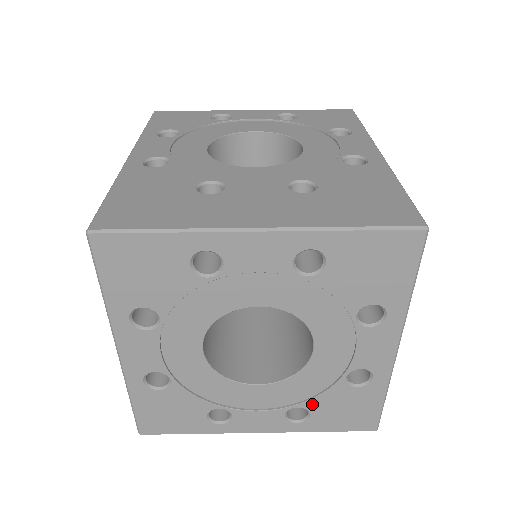
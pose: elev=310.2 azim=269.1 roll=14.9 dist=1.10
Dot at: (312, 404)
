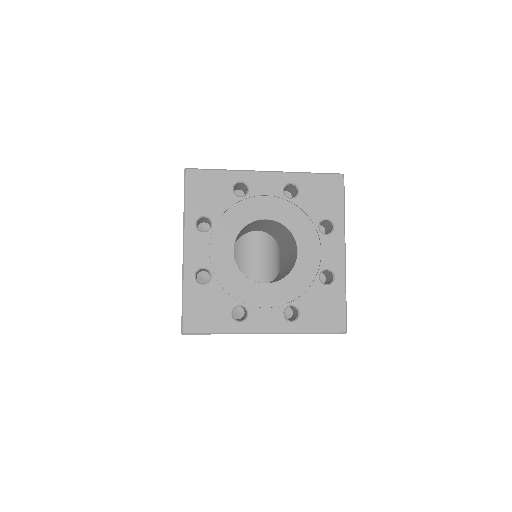
Dot at: (300, 302)
